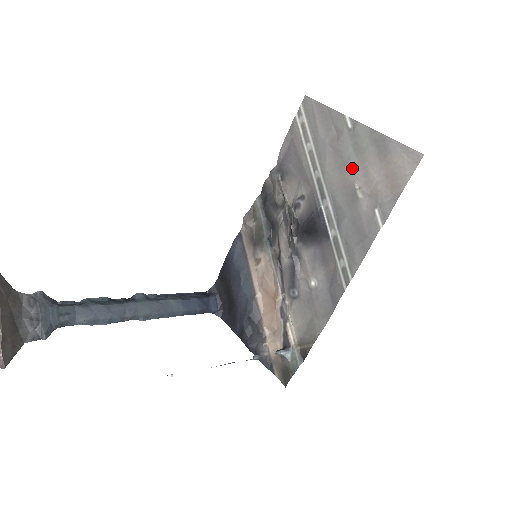
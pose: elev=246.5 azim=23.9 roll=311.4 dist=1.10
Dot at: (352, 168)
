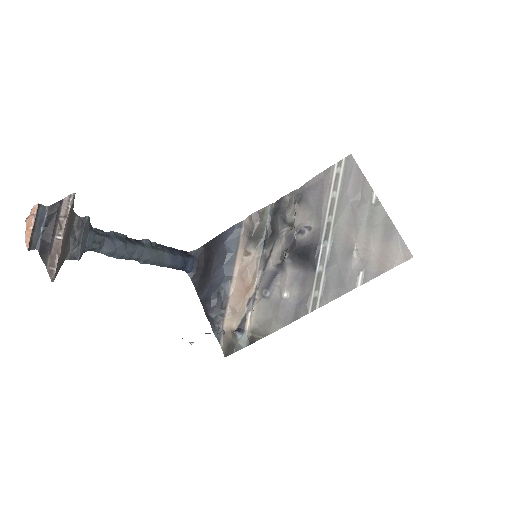
Dot at: (359, 232)
